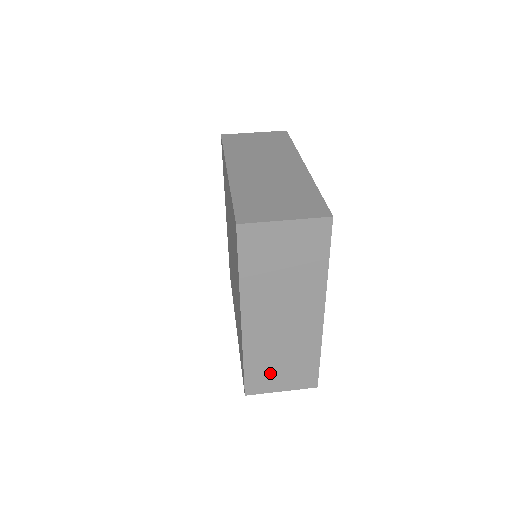
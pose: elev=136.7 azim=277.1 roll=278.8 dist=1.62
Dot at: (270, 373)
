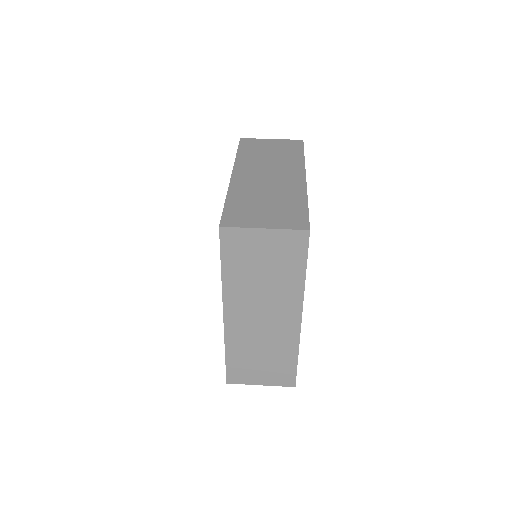
Dot at: (250, 366)
